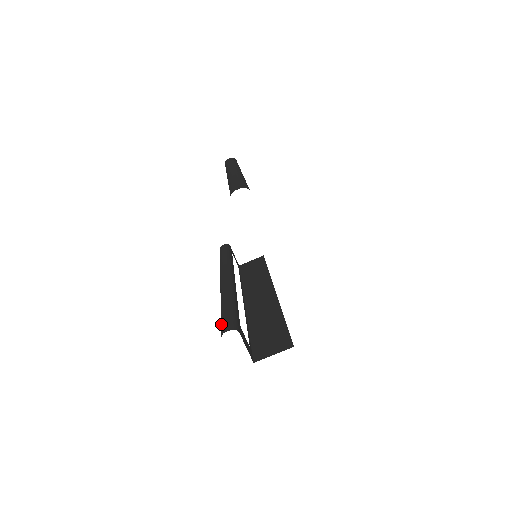
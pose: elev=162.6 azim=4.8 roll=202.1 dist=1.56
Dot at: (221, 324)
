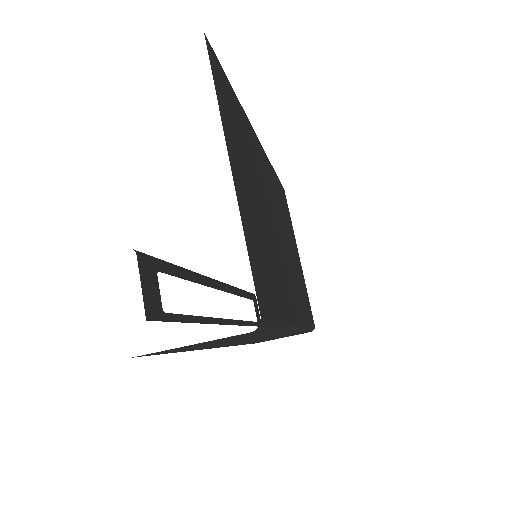
Dot at: occluded
